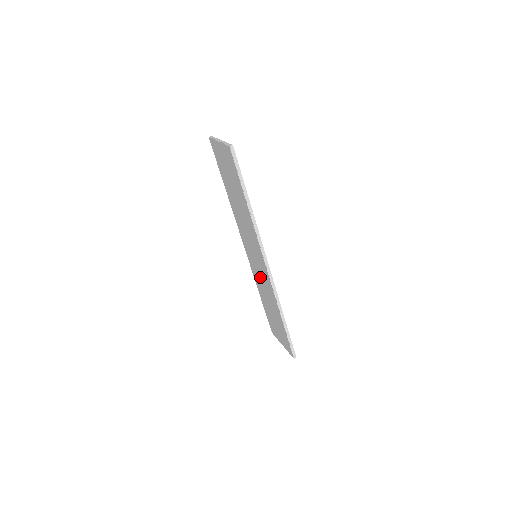
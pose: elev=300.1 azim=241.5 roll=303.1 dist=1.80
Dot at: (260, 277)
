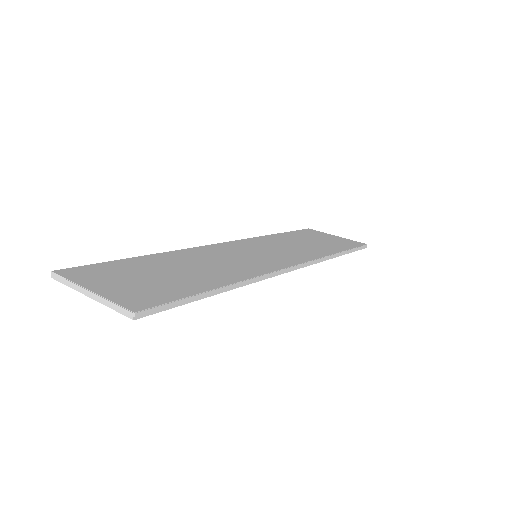
Dot at: occluded
